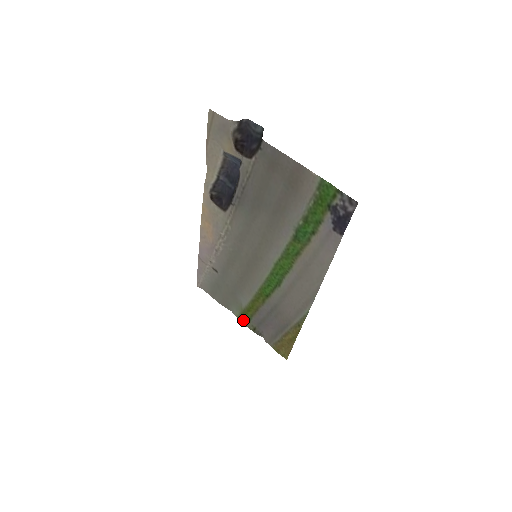
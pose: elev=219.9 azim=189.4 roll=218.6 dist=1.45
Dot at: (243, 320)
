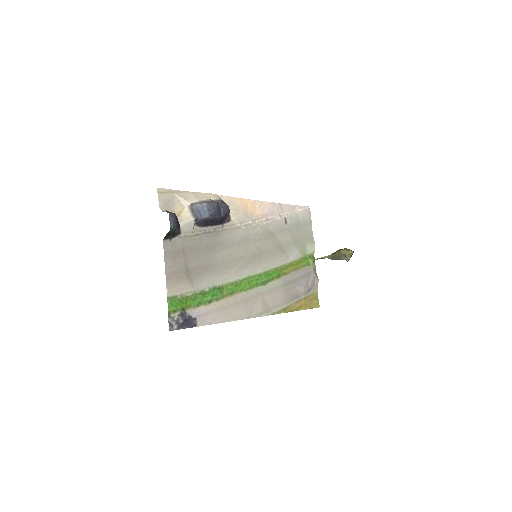
Dot at: (314, 258)
